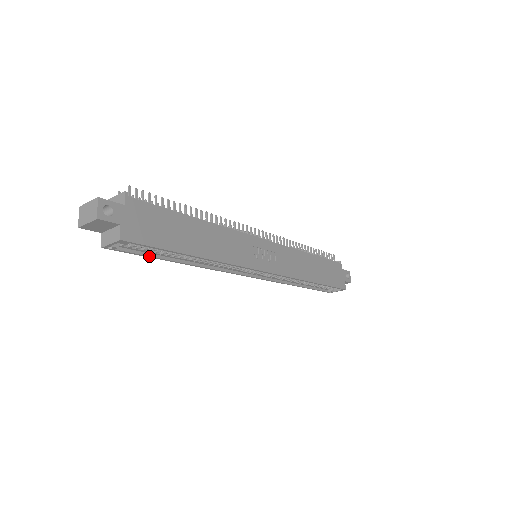
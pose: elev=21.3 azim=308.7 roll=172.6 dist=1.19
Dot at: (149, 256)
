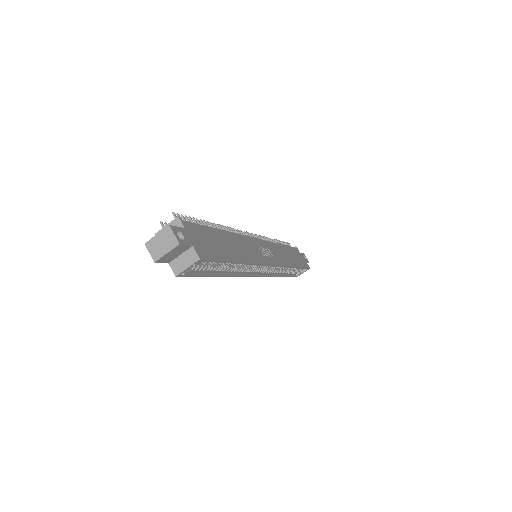
Dot at: (204, 275)
